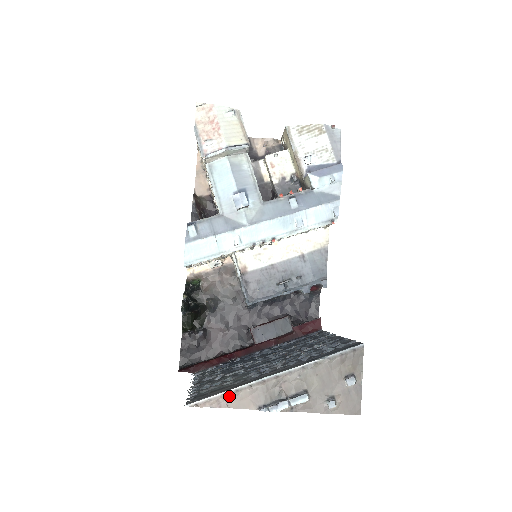
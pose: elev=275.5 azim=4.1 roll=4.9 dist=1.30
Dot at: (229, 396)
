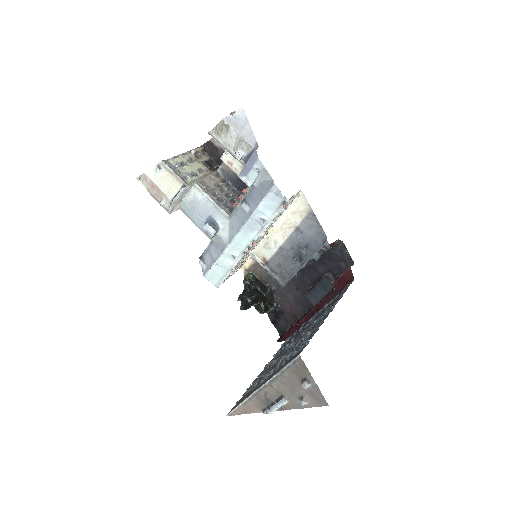
Dot at: (243, 407)
